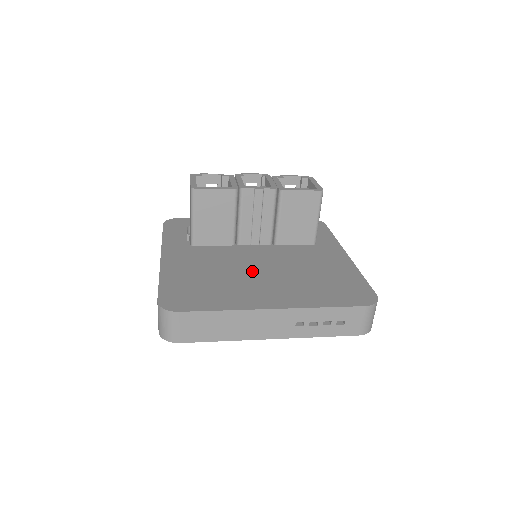
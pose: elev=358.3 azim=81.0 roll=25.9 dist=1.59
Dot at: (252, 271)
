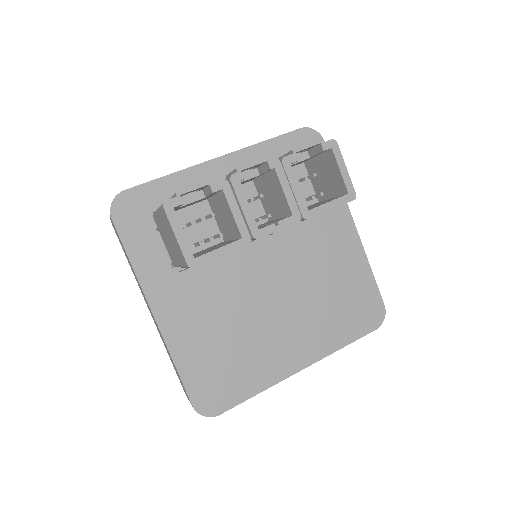
Dot at: (266, 308)
